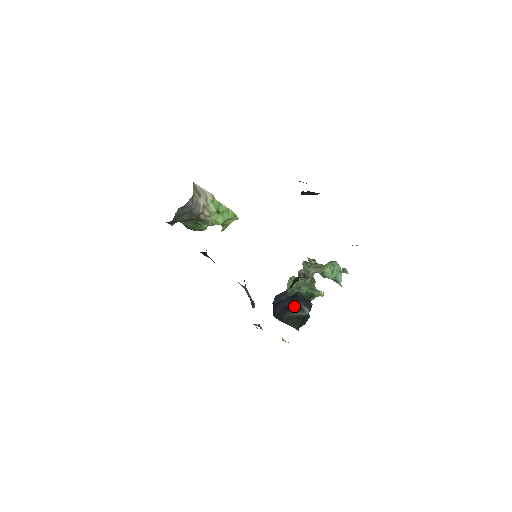
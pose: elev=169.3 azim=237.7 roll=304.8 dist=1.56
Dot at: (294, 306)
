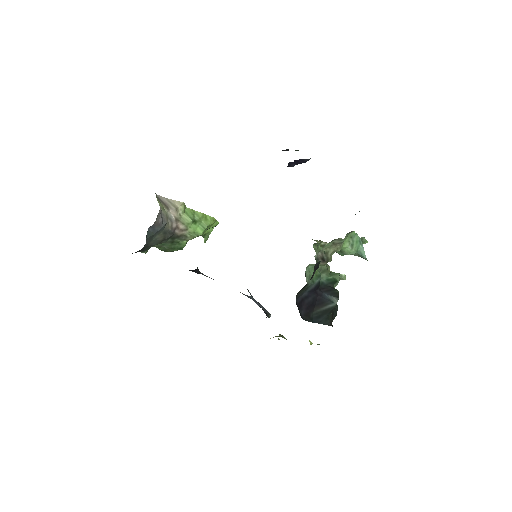
Dot at: (319, 299)
